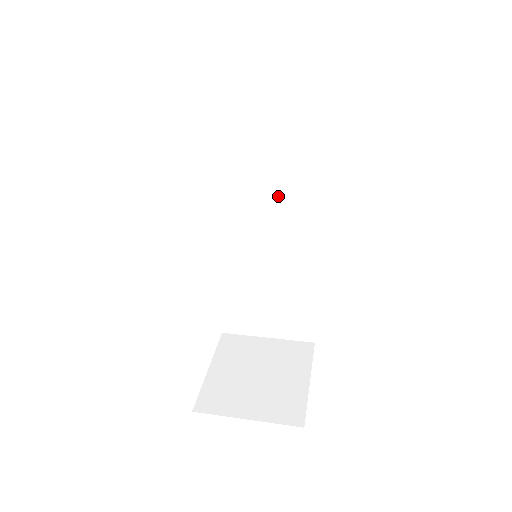
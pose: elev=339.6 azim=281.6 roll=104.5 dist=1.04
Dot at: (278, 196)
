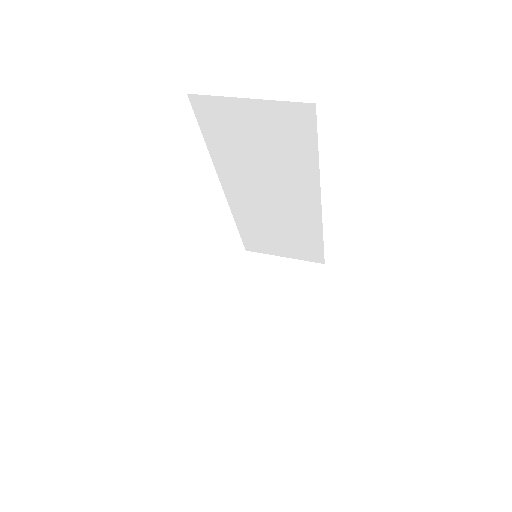
Dot at: (276, 181)
